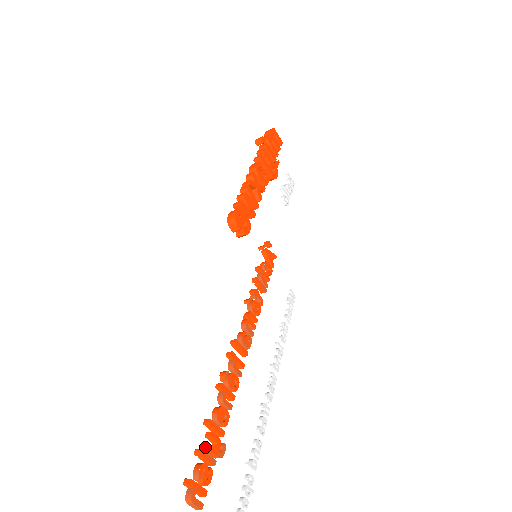
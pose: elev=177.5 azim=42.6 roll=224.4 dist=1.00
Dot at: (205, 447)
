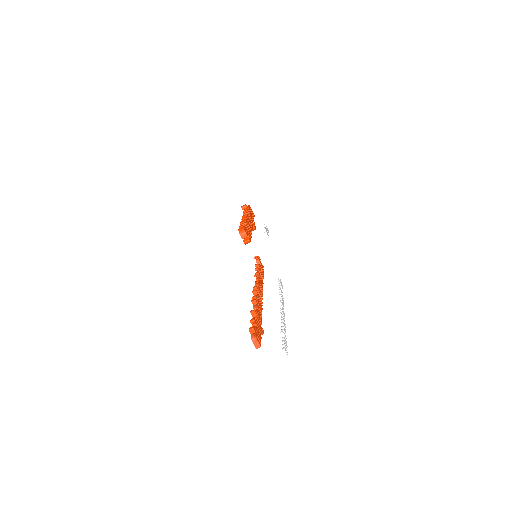
Dot at: (255, 321)
